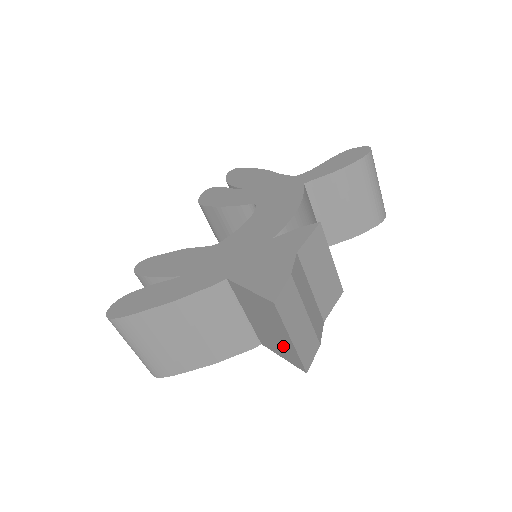
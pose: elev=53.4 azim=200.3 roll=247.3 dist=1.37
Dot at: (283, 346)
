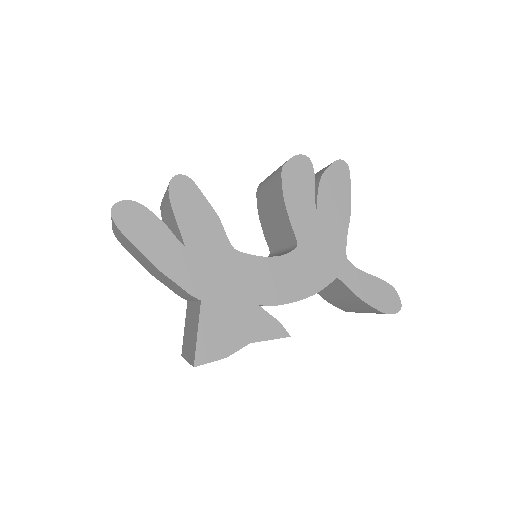
Dot at: (186, 341)
